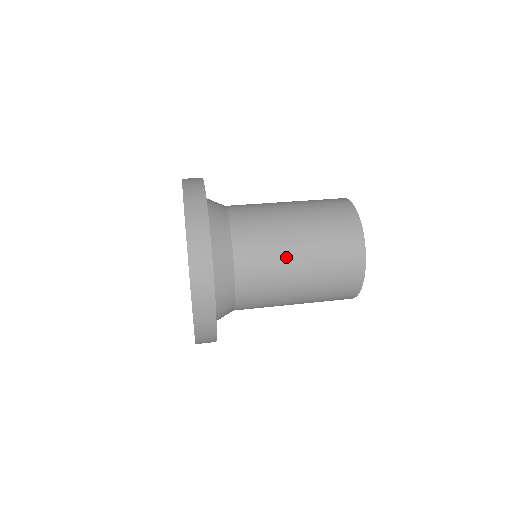
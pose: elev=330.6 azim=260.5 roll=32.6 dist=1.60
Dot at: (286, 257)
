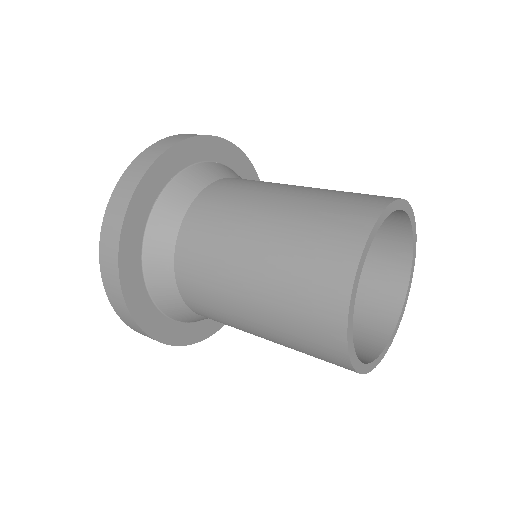
Dot at: (268, 192)
